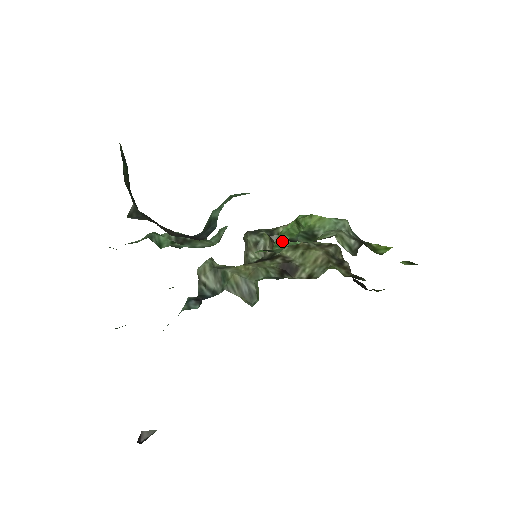
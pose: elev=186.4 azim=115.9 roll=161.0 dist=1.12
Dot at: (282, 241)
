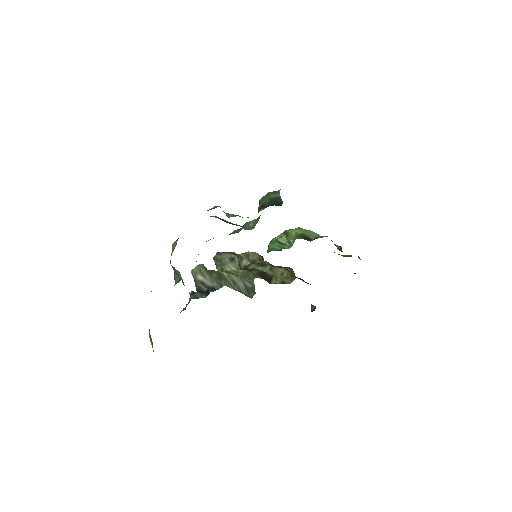
Dot at: (277, 246)
